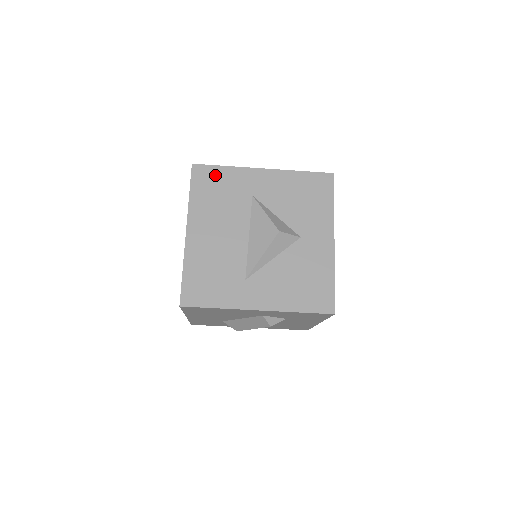
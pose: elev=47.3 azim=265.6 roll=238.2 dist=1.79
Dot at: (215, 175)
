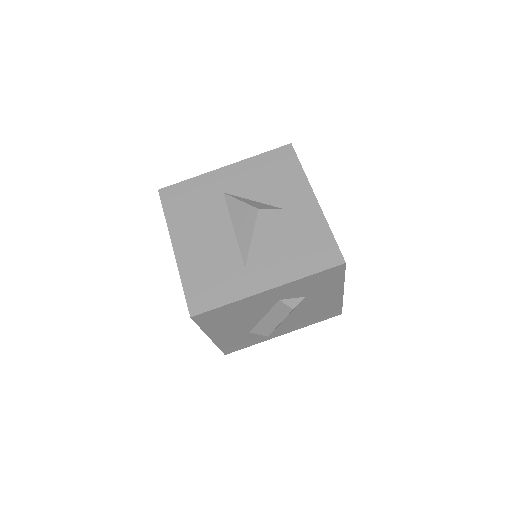
Dot at: (182, 190)
